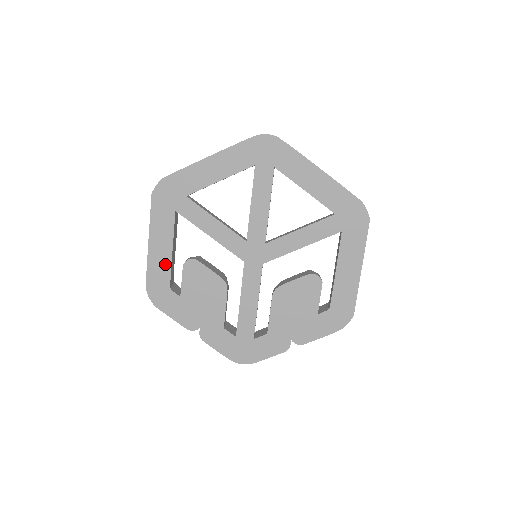
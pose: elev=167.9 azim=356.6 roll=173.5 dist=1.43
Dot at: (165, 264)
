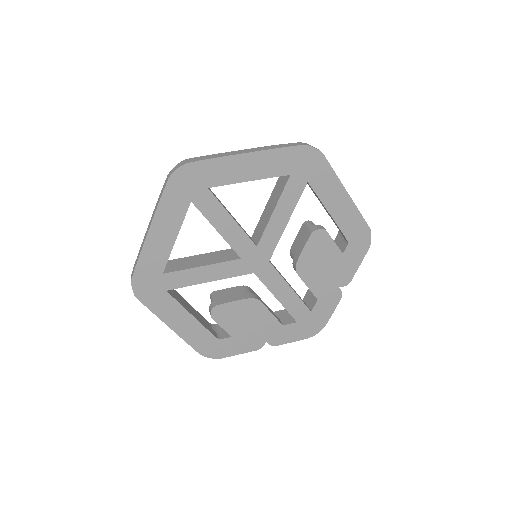
Dot at: (198, 329)
